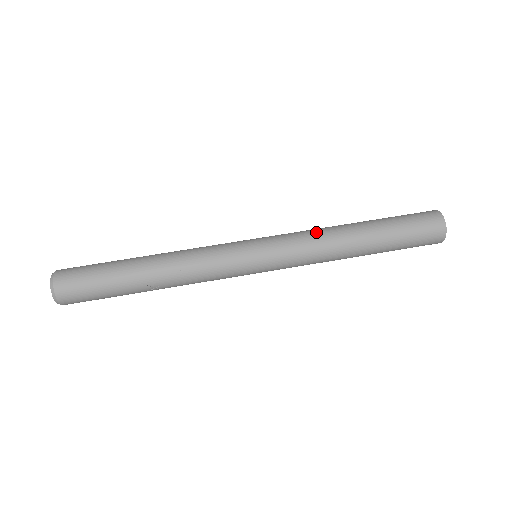
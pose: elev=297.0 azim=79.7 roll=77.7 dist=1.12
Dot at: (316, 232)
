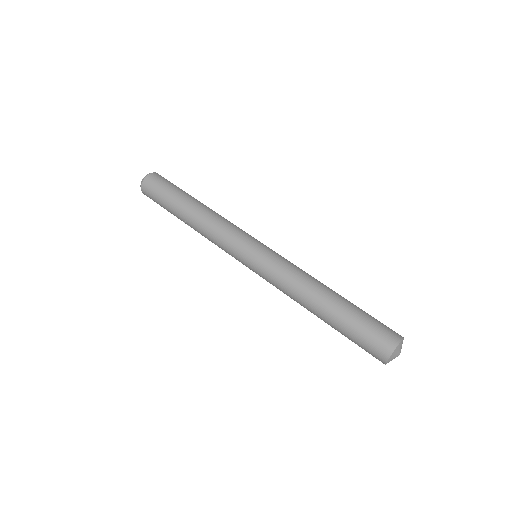
Dot at: (299, 273)
